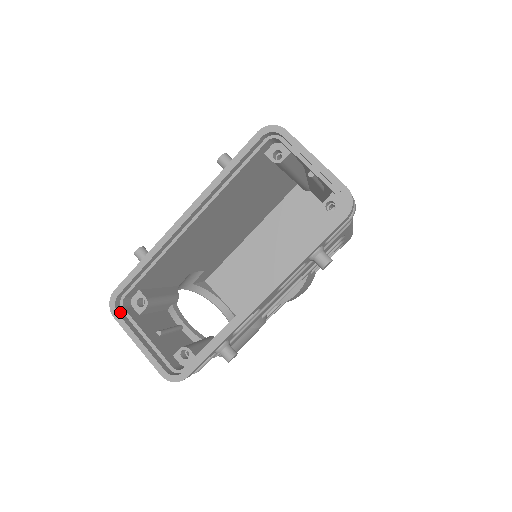
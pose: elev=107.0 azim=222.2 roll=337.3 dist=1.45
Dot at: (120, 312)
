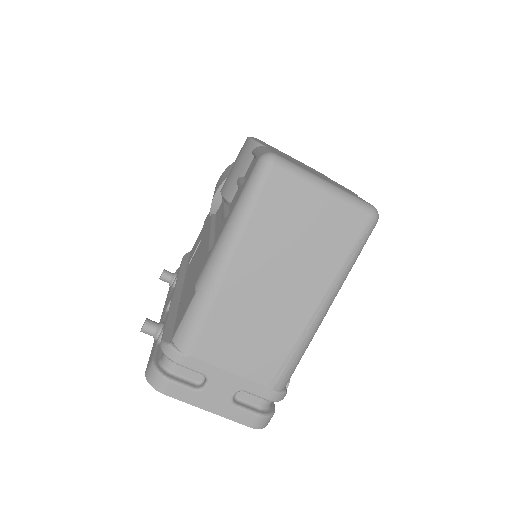
Dot at: occluded
